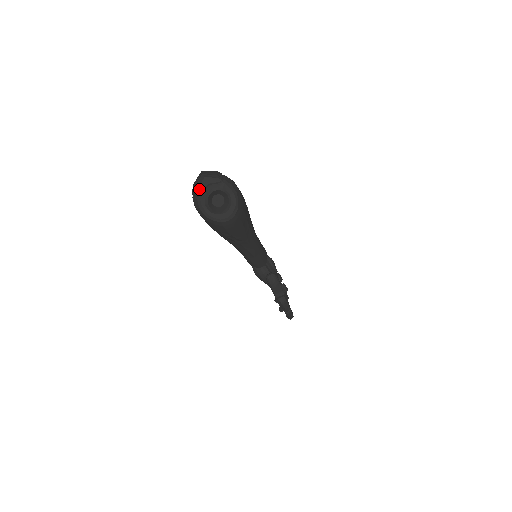
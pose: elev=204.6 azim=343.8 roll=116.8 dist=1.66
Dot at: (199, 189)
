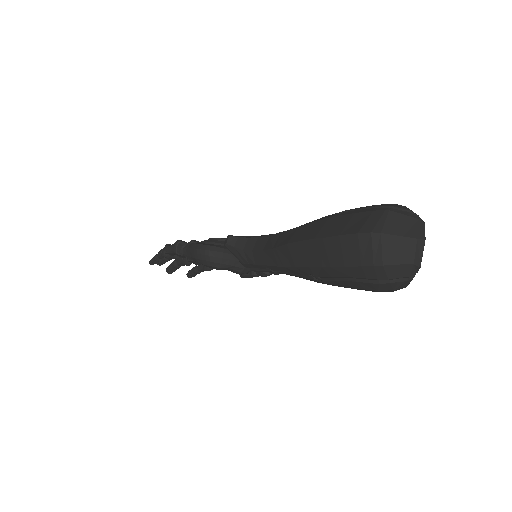
Dot at: (420, 264)
